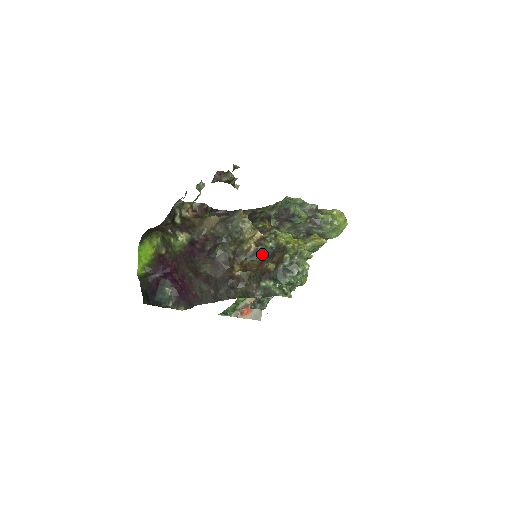
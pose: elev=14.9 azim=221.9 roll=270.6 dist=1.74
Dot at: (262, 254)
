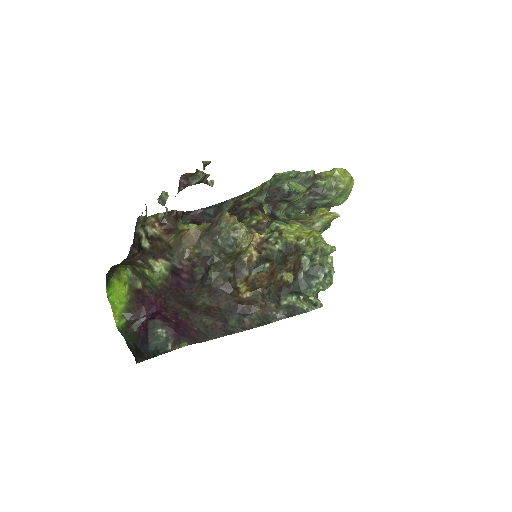
Dot at: (269, 261)
